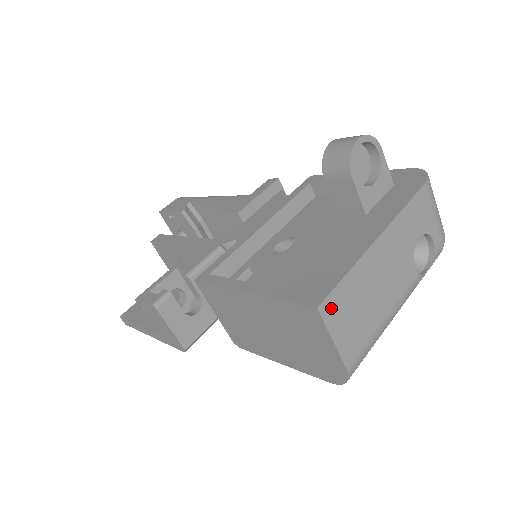
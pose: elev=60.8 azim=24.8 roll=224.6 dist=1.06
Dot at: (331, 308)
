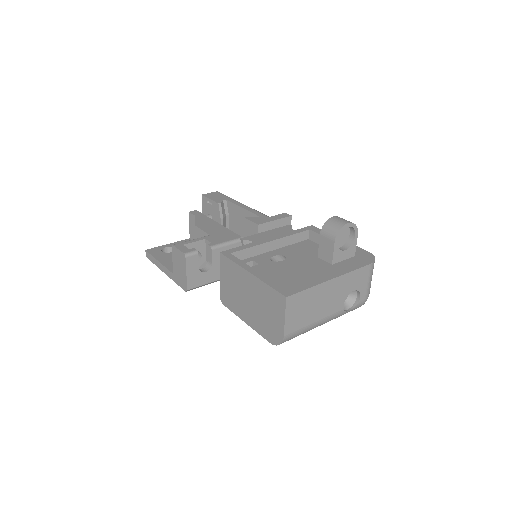
Dot at: (292, 301)
